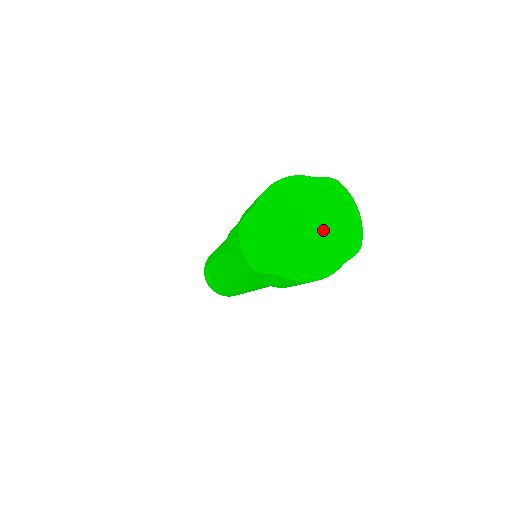
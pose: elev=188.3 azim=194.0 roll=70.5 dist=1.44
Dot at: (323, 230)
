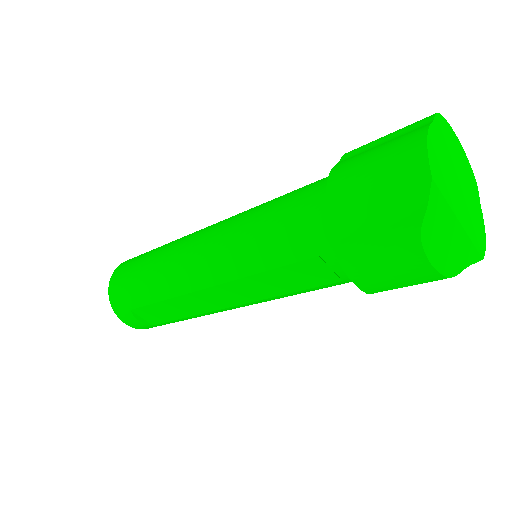
Dot at: (463, 182)
